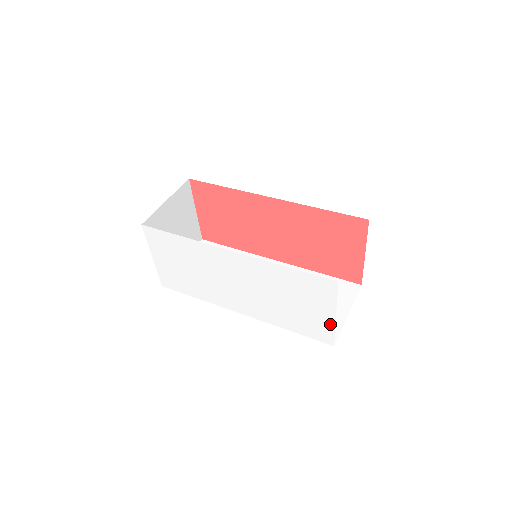
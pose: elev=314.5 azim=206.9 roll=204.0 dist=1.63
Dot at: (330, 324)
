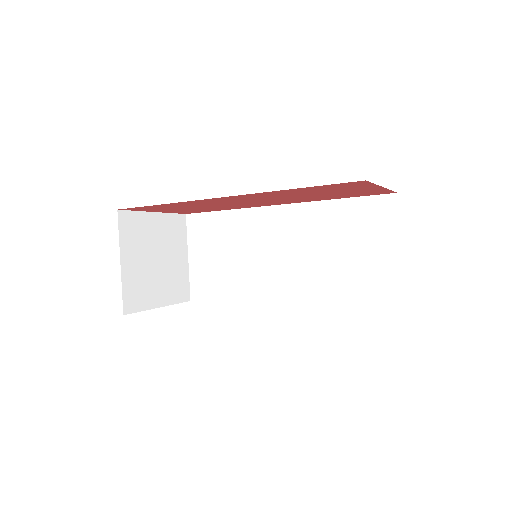
Dot at: occluded
